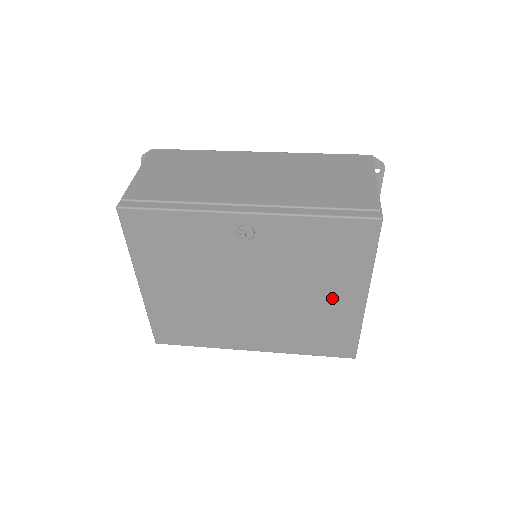
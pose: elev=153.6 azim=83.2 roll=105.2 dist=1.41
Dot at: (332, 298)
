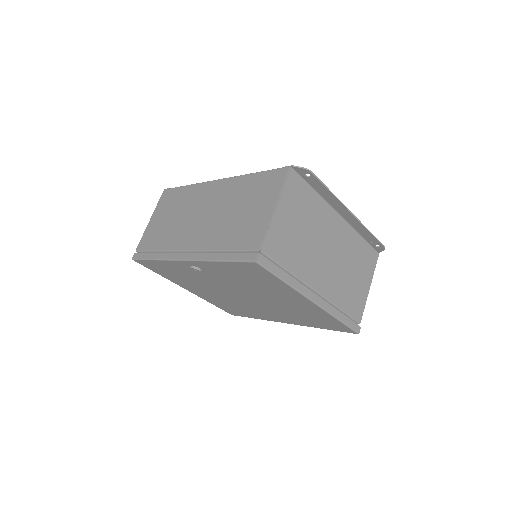
Dot at: (291, 301)
